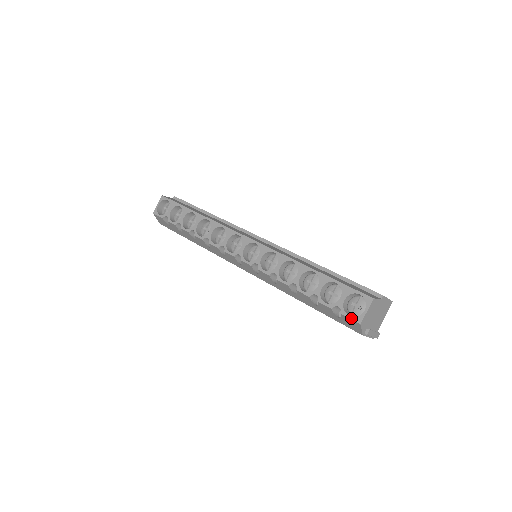
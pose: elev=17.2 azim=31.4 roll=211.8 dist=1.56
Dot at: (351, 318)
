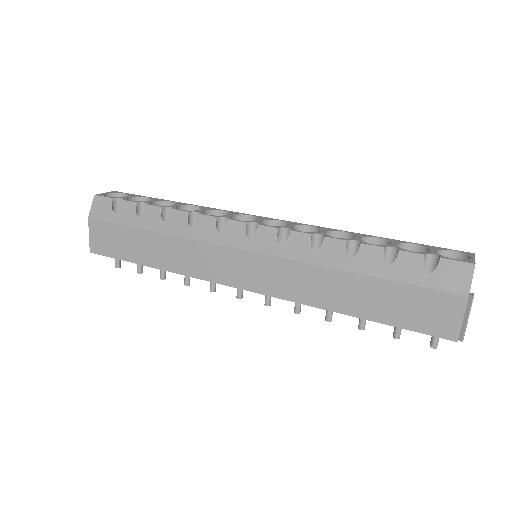
Dot at: (458, 260)
